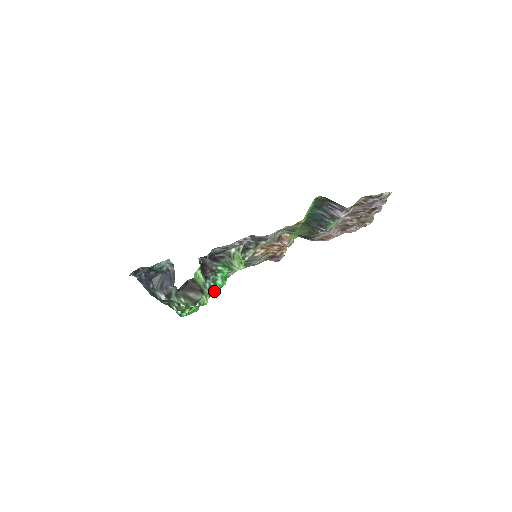
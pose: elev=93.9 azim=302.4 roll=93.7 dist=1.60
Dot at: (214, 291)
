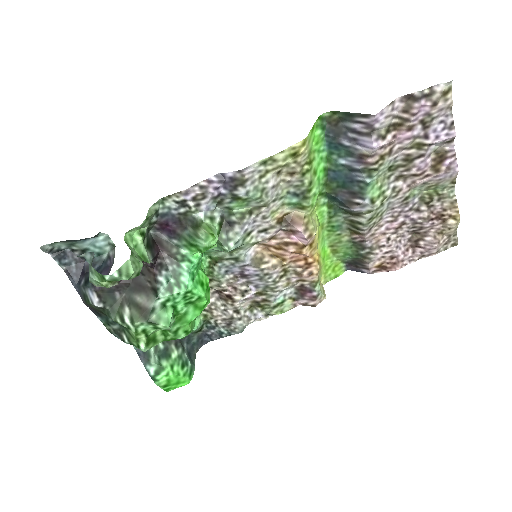
Dot at: (188, 311)
